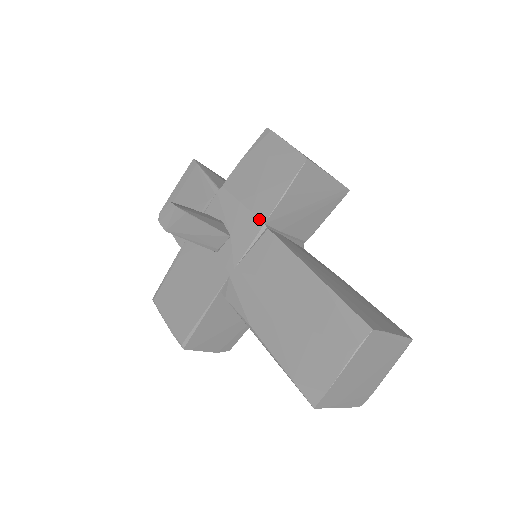
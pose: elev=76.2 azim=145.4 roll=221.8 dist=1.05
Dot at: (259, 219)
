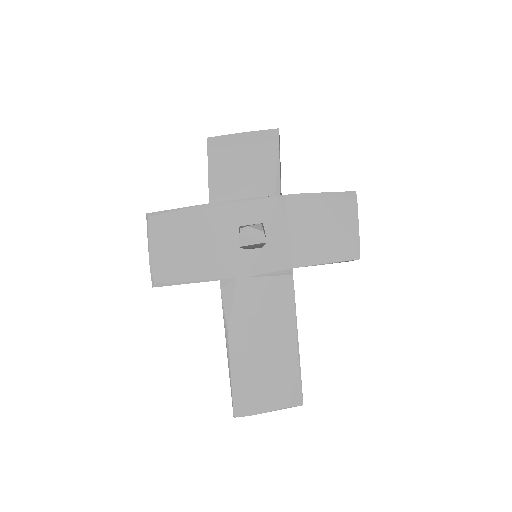
Dot at: (292, 260)
